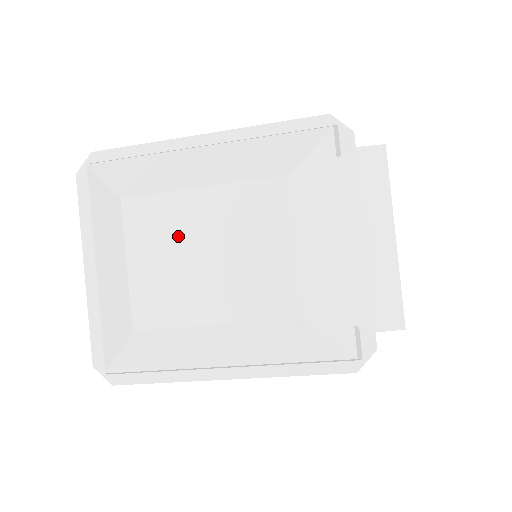
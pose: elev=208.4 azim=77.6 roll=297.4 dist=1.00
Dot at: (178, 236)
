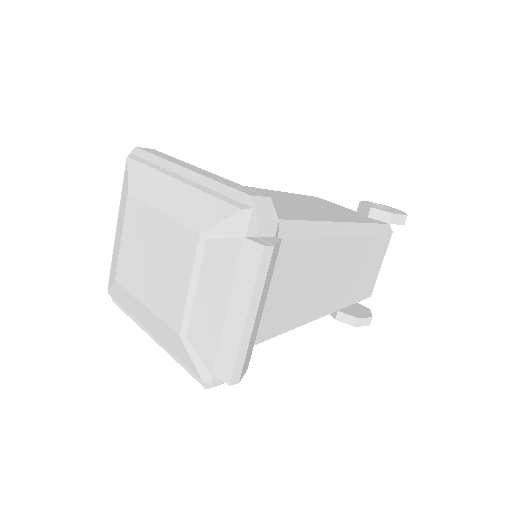
Dot at: (143, 236)
